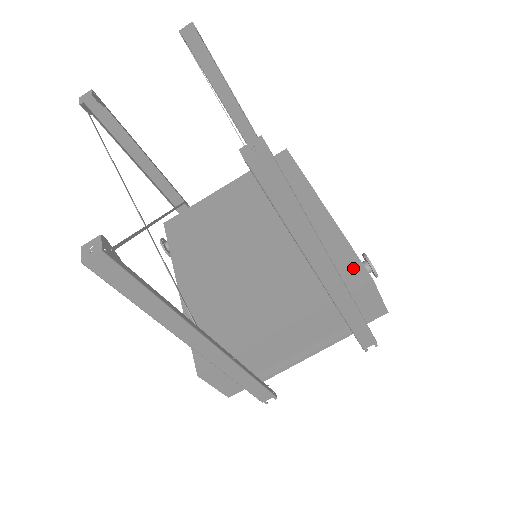
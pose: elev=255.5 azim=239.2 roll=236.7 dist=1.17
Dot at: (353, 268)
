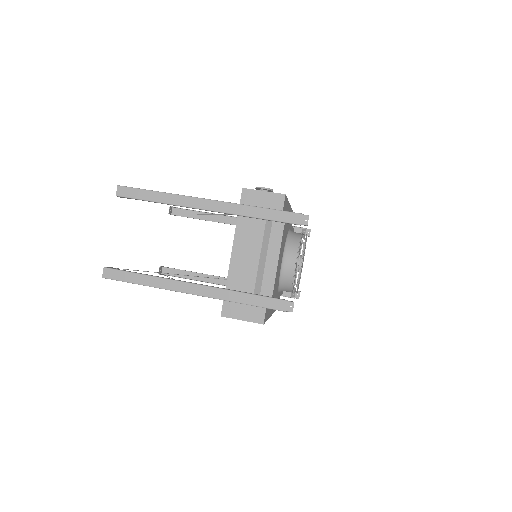
Dot at: occluded
